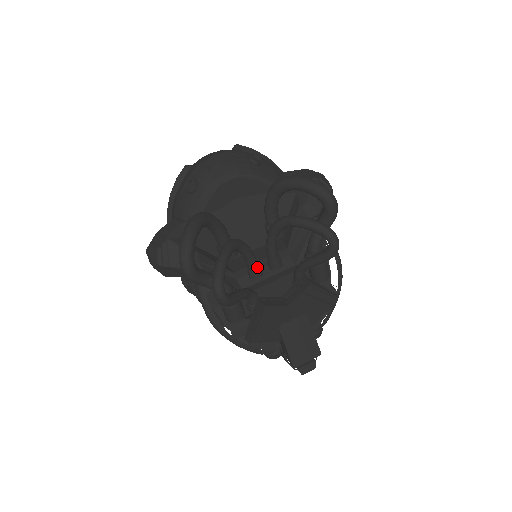
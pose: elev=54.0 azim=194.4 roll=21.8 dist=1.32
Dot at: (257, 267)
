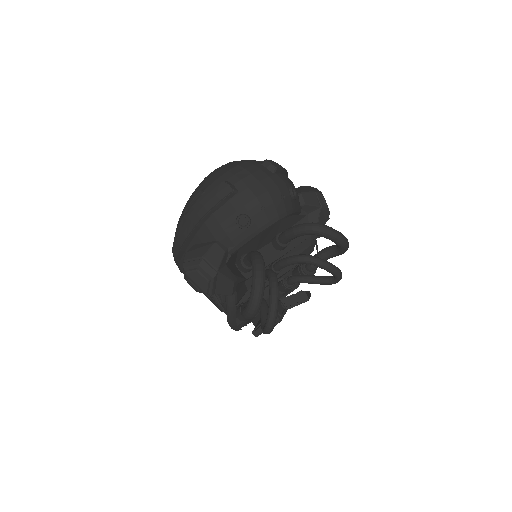
Dot at: occluded
